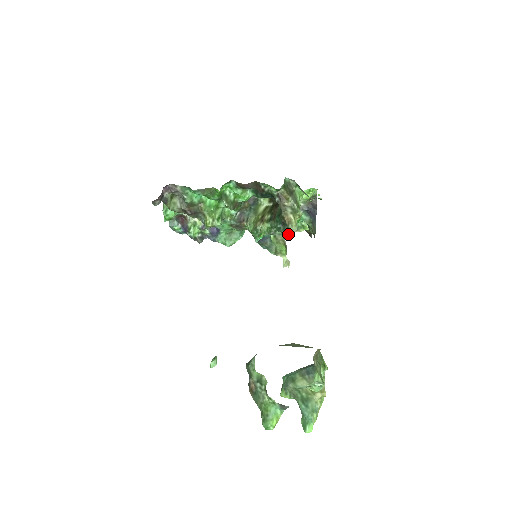
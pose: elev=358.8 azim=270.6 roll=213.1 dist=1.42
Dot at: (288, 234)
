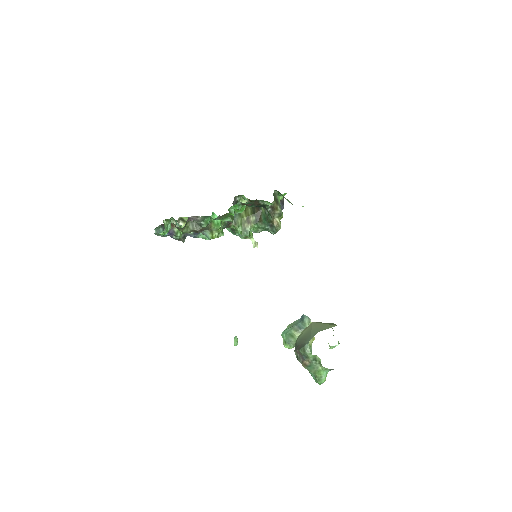
Dot at: (275, 233)
